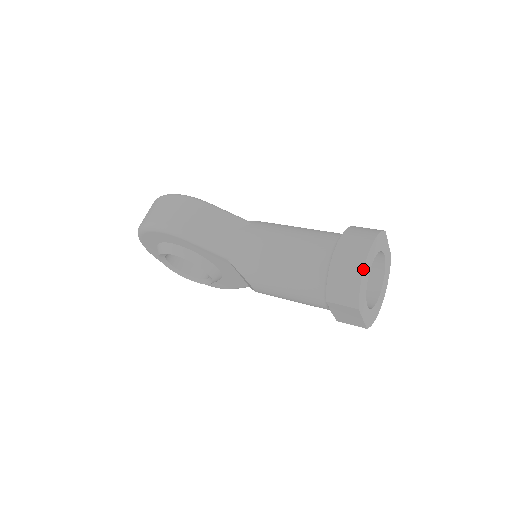
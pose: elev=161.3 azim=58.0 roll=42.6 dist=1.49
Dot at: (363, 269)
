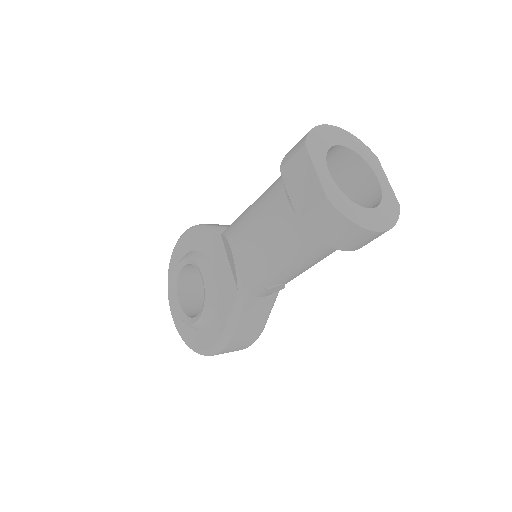
Dot at: (321, 125)
